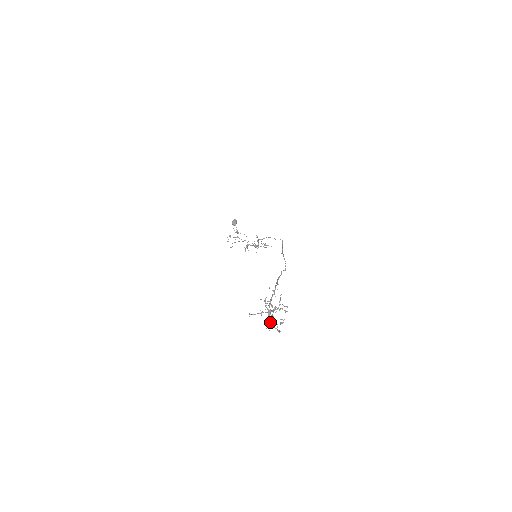
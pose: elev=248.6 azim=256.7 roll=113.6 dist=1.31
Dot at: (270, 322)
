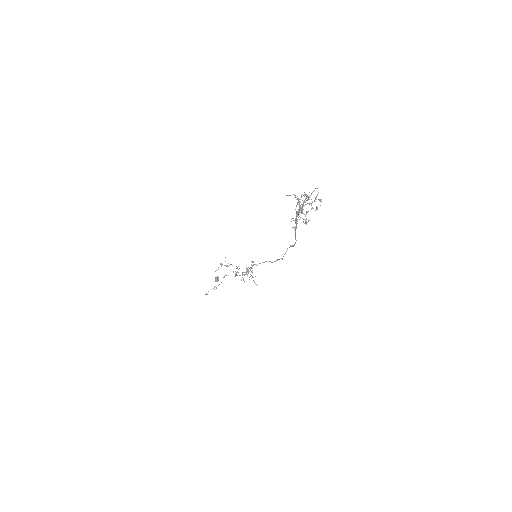
Dot at: (306, 200)
